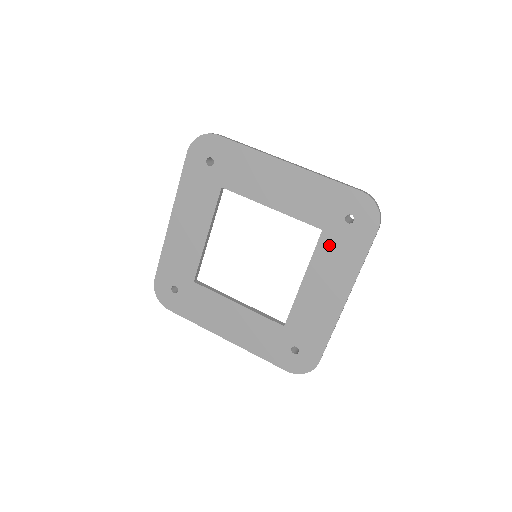
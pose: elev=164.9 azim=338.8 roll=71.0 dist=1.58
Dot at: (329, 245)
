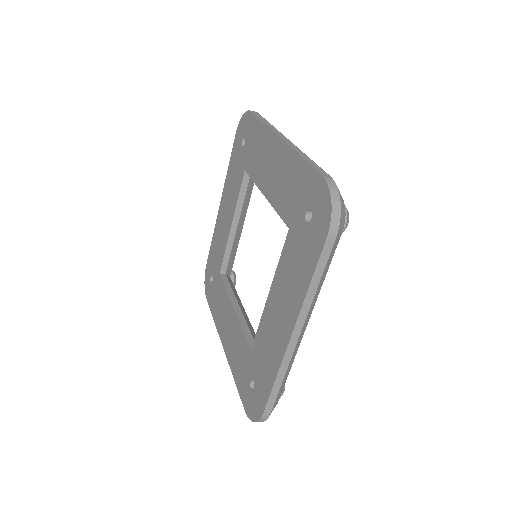
Dot at: (290, 251)
